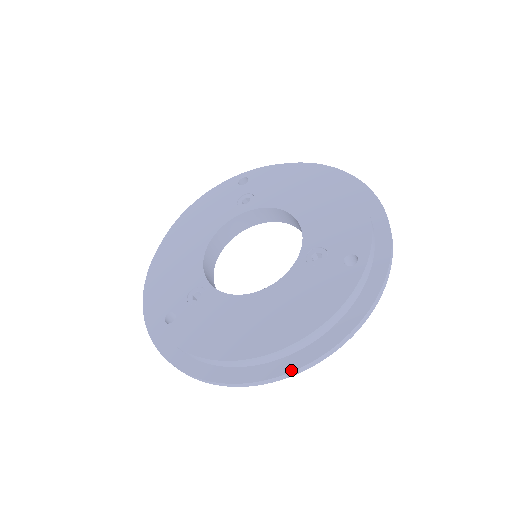
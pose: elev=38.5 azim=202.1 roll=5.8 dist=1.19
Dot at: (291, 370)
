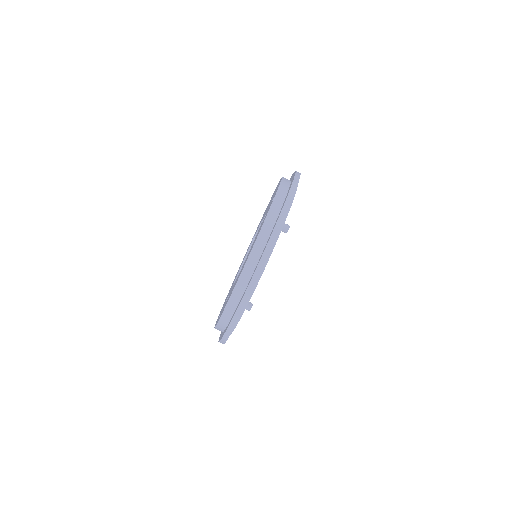
Dot at: (254, 272)
